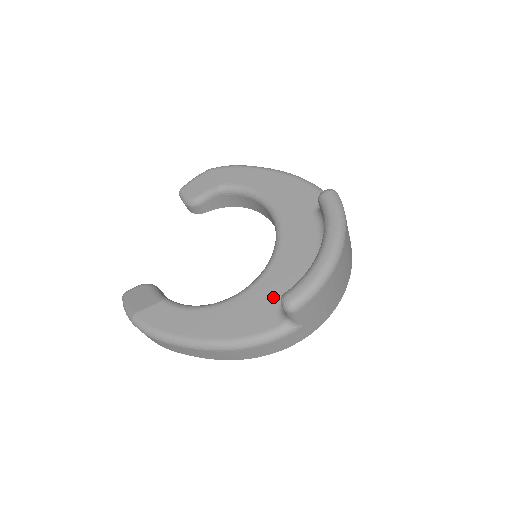
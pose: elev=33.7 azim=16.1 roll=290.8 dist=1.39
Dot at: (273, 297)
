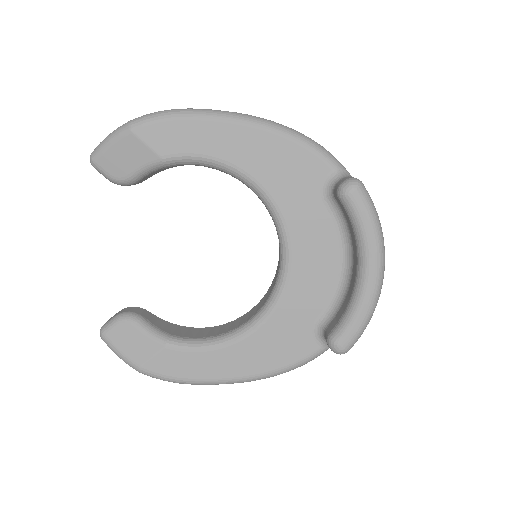
Dot at: (303, 318)
